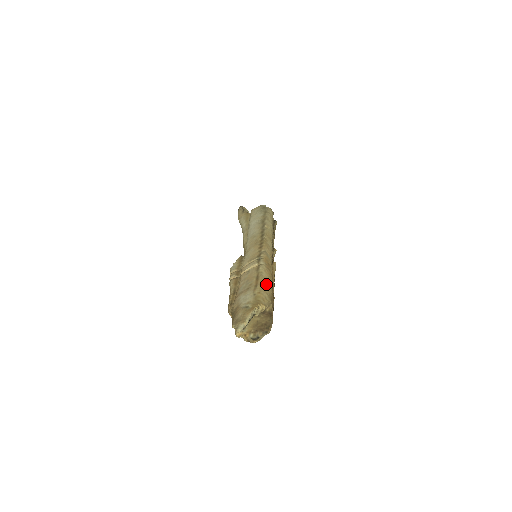
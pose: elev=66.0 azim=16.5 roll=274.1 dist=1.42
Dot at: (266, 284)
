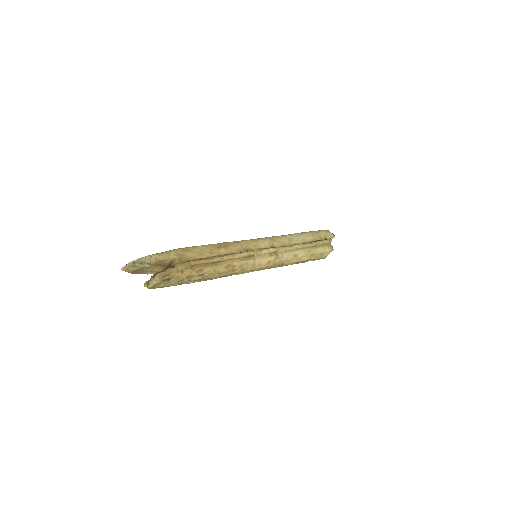
Dot at: (189, 250)
